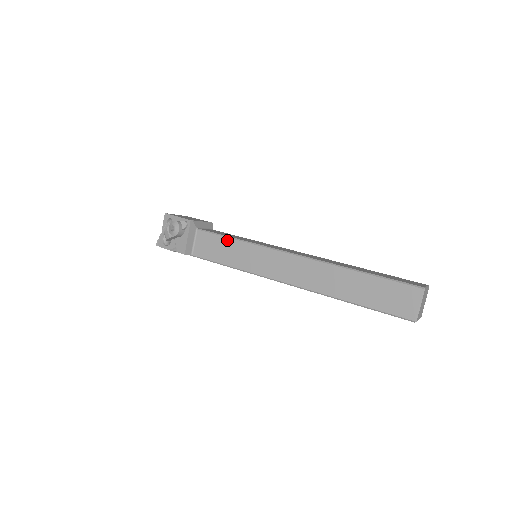
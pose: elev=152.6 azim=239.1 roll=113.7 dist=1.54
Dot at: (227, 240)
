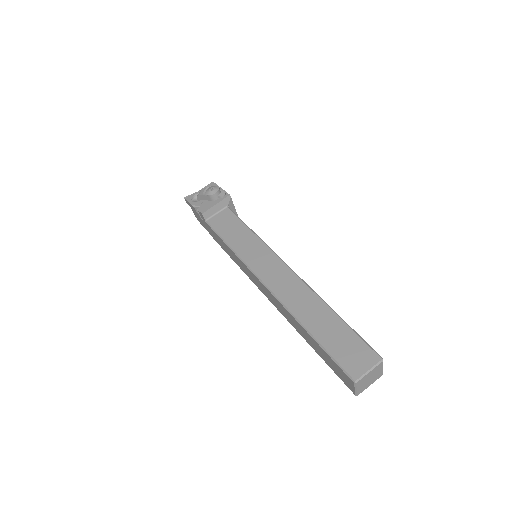
Dot at: (245, 227)
